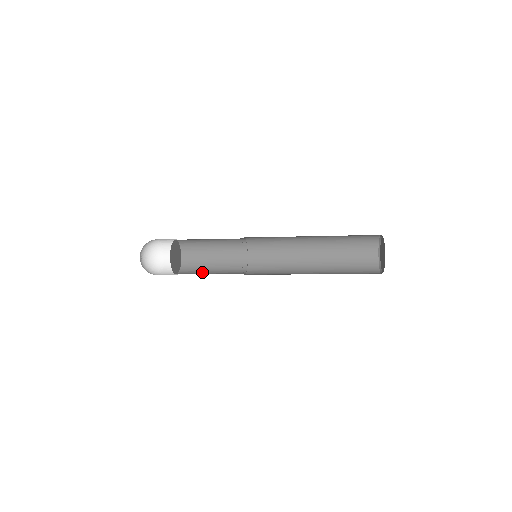
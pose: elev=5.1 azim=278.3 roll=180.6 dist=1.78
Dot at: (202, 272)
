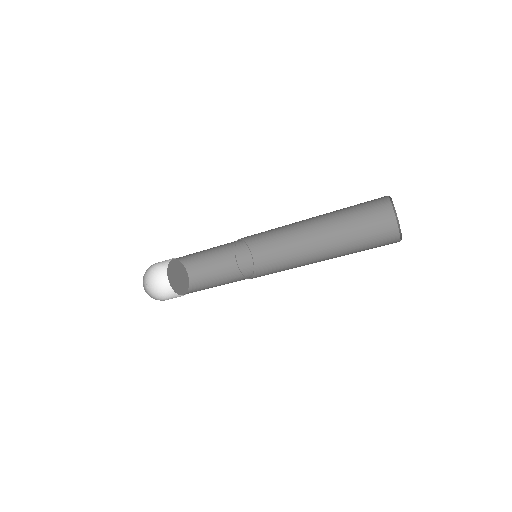
Dot at: (209, 286)
